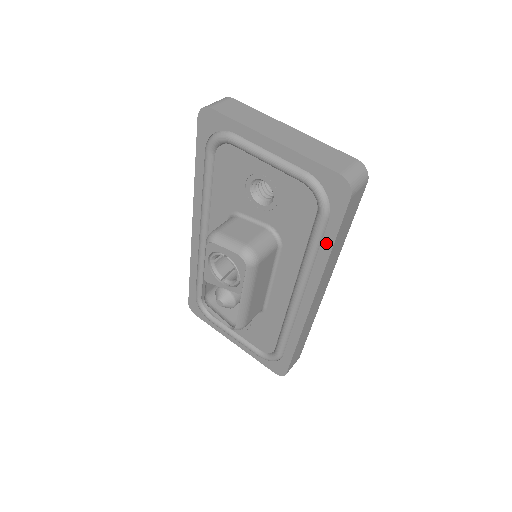
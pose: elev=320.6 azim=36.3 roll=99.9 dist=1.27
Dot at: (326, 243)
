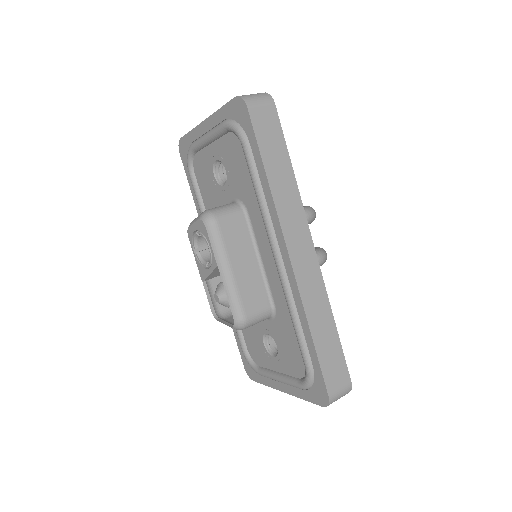
Dot at: (260, 171)
